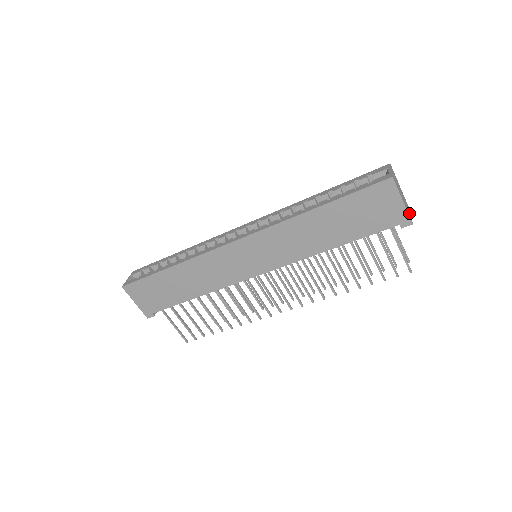
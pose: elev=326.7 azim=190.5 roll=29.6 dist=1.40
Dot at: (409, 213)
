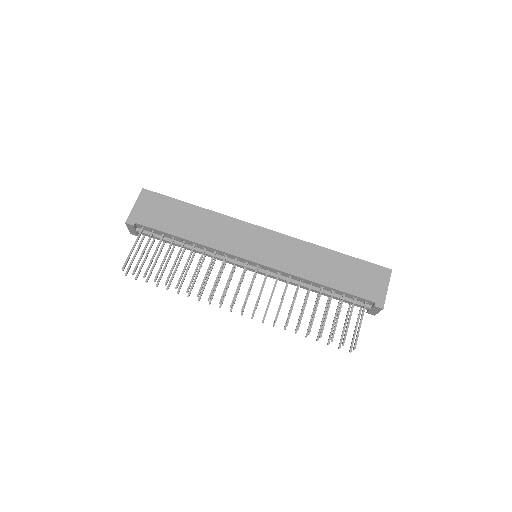
Dot at: occluded
